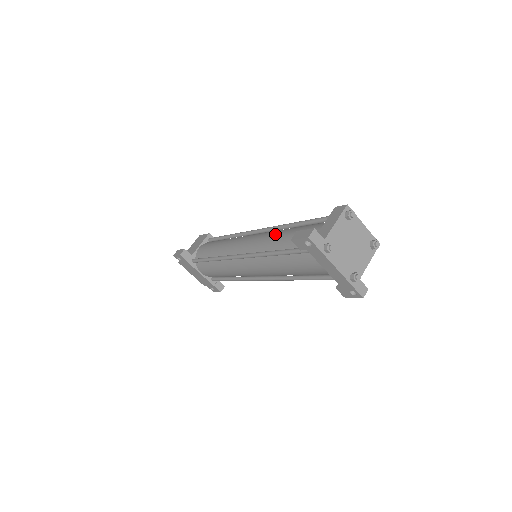
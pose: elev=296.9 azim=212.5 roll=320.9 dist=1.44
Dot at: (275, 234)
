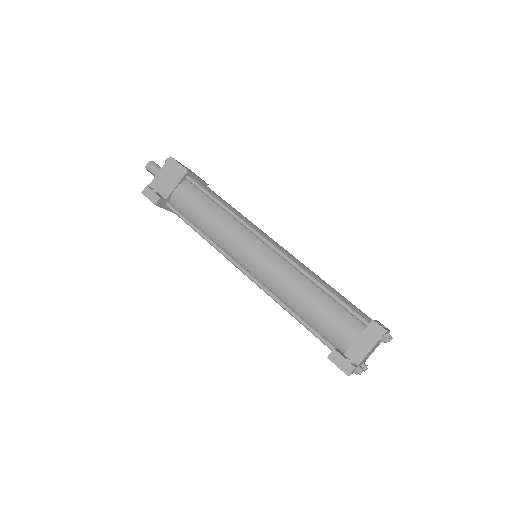
Dot at: (296, 287)
